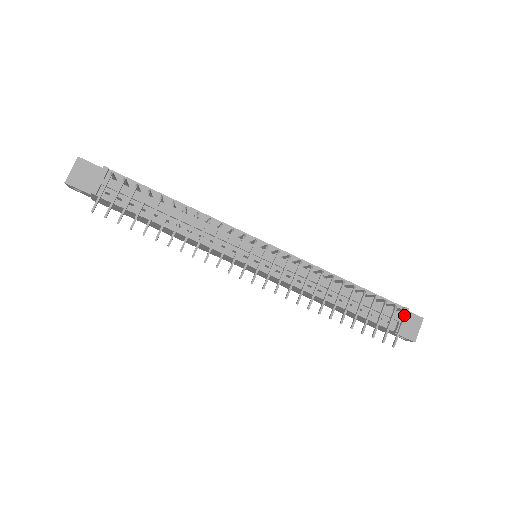
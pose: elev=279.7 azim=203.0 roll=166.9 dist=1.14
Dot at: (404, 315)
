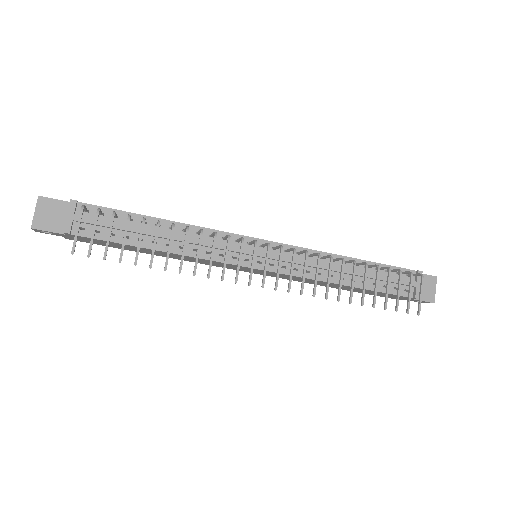
Dot at: (421, 280)
